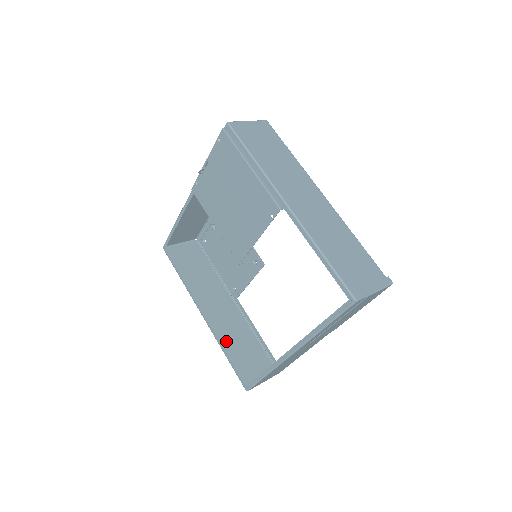
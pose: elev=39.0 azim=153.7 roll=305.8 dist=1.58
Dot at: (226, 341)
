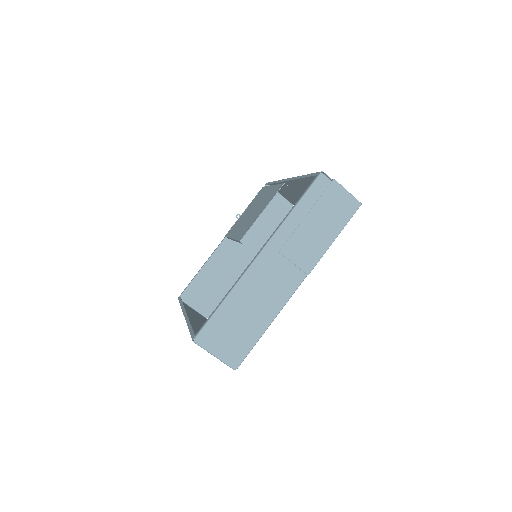
Dot at: (195, 330)
